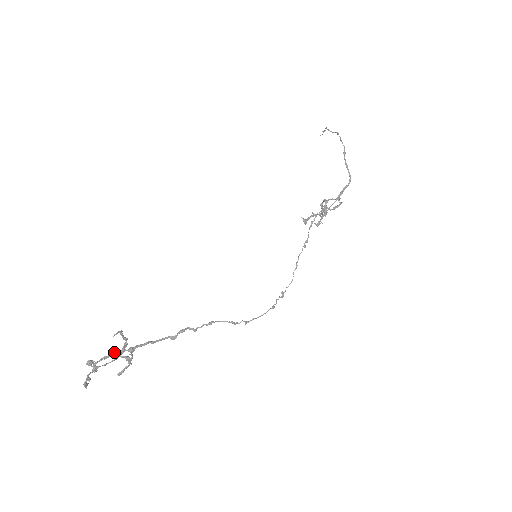
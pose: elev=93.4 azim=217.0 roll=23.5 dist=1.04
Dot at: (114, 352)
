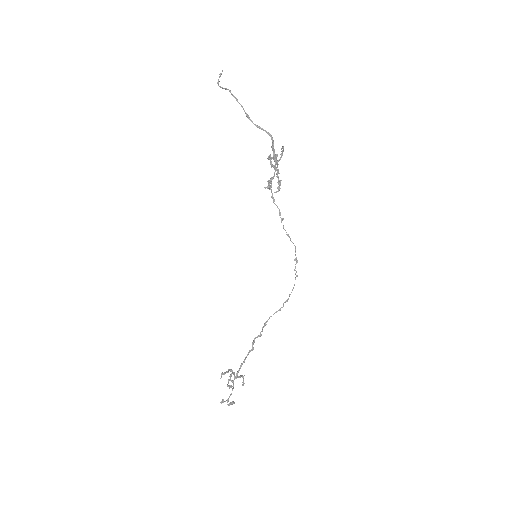
Dot at: (231, 375)
